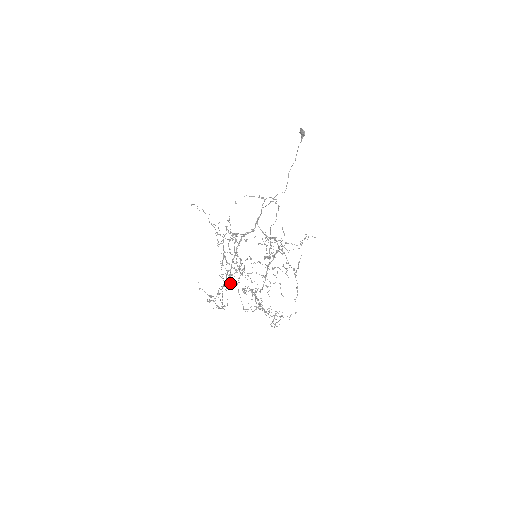
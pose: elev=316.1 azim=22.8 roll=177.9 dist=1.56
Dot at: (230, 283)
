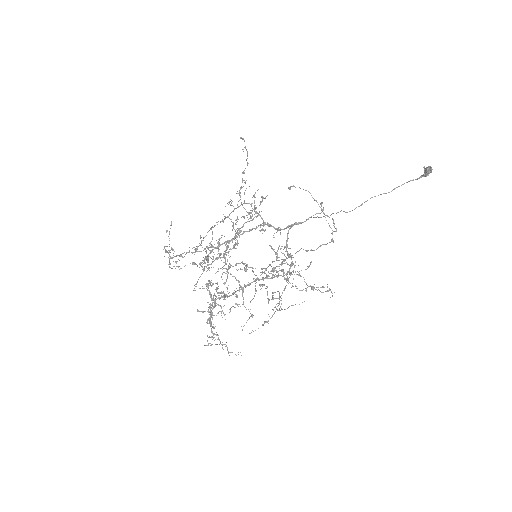
Dot at: (202, 260)
